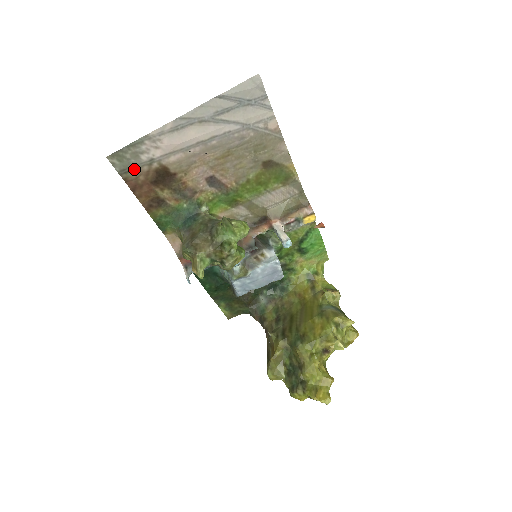
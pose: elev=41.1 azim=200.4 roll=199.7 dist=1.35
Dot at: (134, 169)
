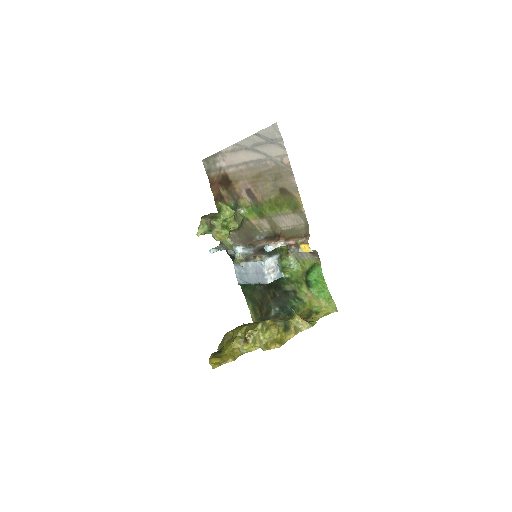
Dot at: (213, 171)
